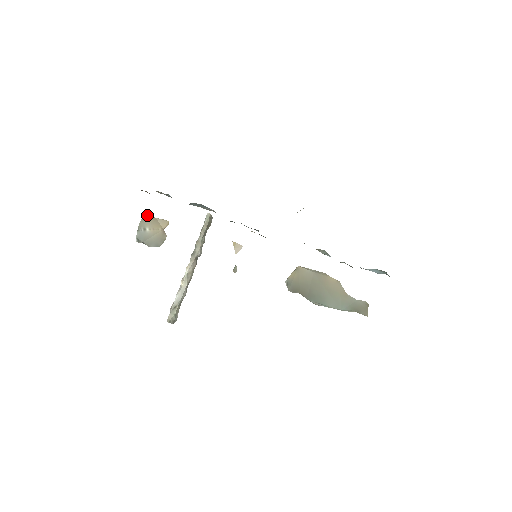
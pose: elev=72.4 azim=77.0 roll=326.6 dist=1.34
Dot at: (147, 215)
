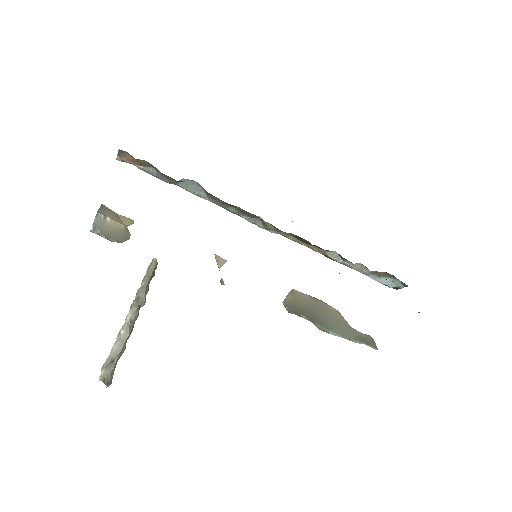
Dot at: (106, 207)
